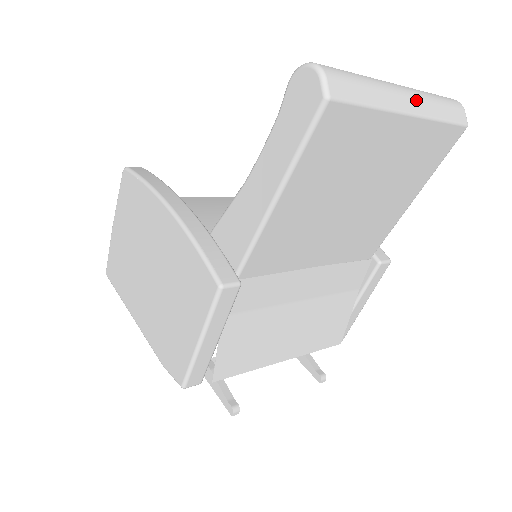
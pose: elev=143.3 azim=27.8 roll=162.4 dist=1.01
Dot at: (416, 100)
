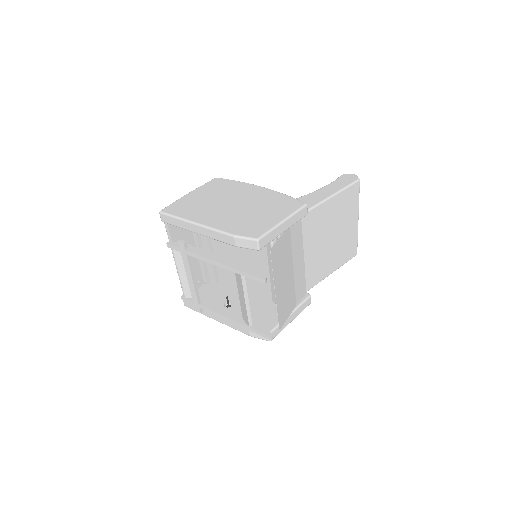
Dot at: occluded
